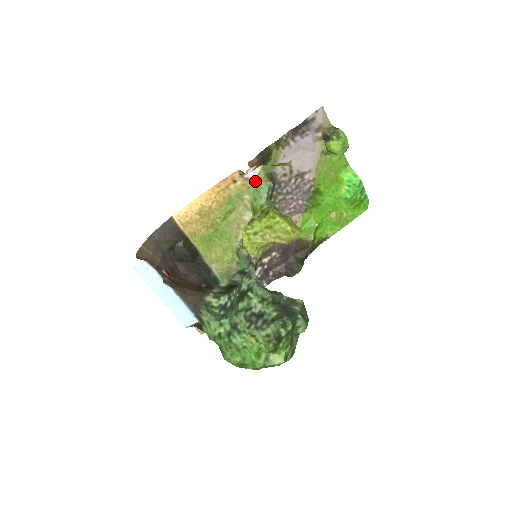
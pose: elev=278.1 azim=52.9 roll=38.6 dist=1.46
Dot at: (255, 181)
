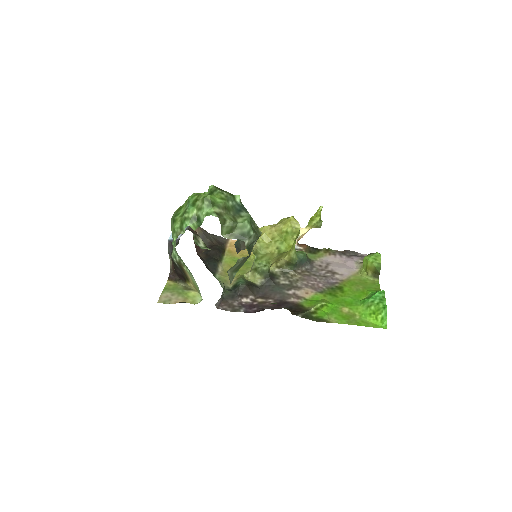
Dot at: occluded
